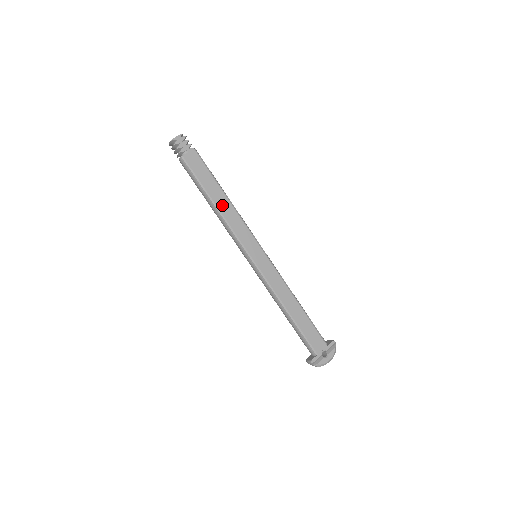
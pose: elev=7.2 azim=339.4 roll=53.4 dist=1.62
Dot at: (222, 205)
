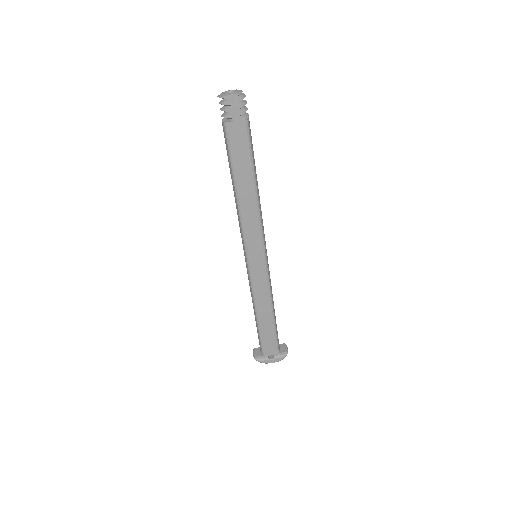
Dot at: (245, 197)
